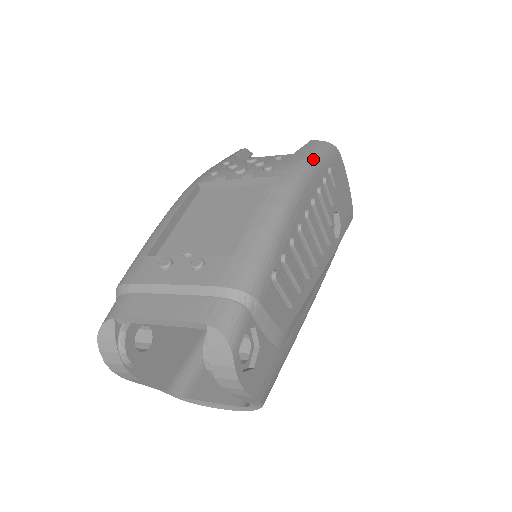
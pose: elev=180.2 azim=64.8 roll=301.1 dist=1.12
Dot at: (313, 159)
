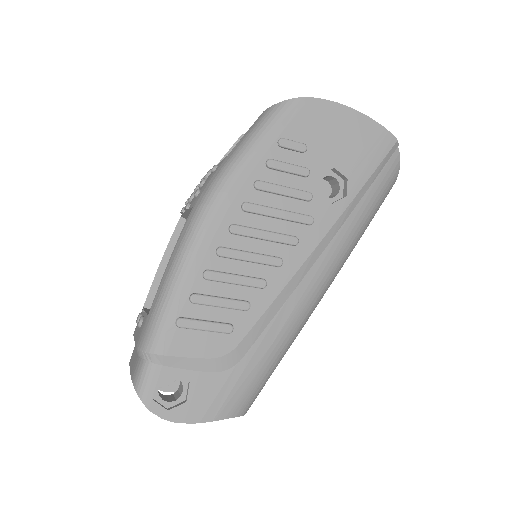
Dot at: (240, 154)
